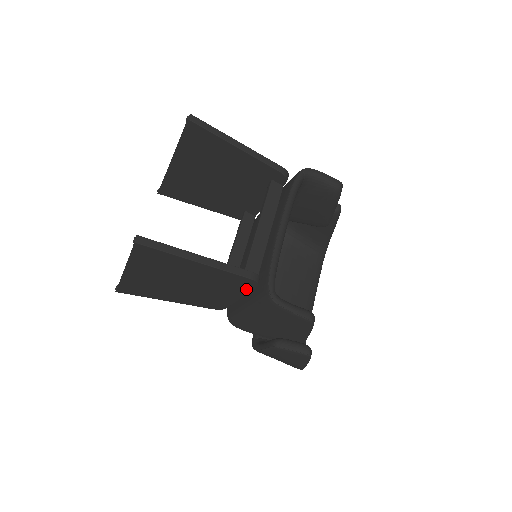
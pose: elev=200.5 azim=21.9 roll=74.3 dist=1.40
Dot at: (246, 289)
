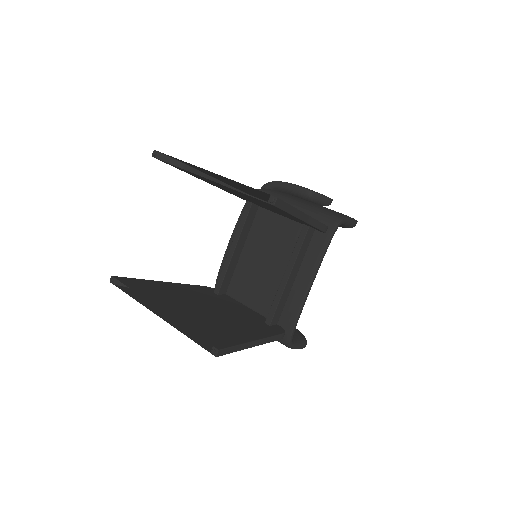
Dot at: occluded
